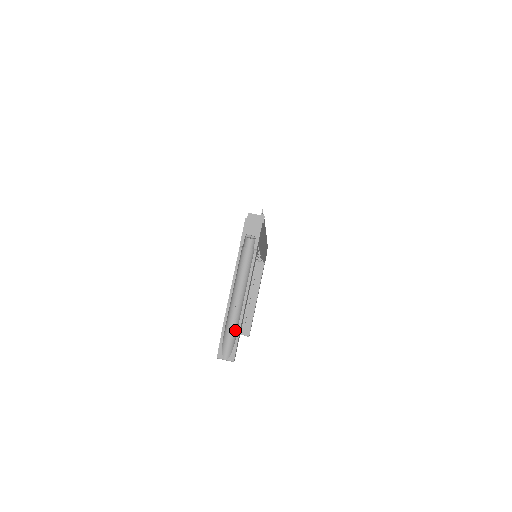
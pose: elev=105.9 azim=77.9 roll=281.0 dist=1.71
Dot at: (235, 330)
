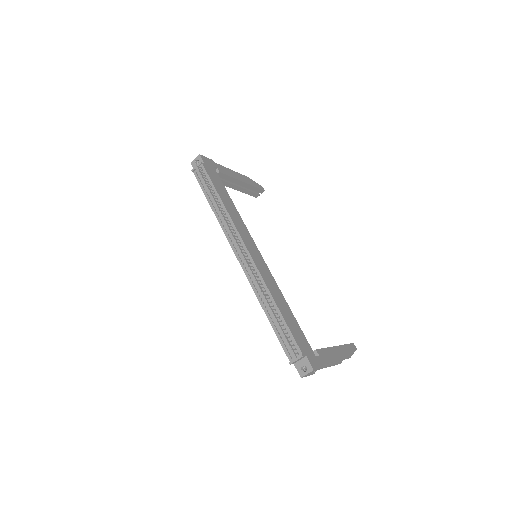
Dot at: occluded
